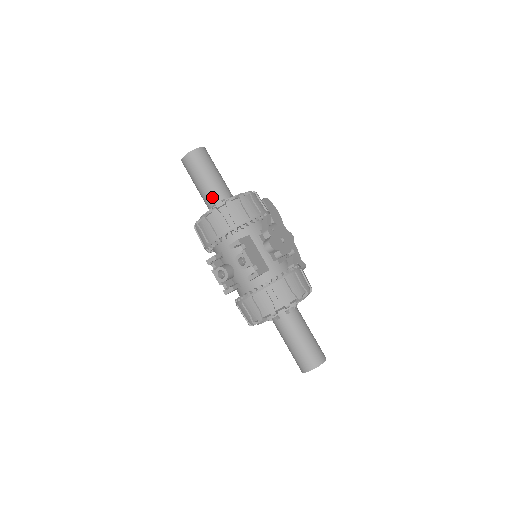
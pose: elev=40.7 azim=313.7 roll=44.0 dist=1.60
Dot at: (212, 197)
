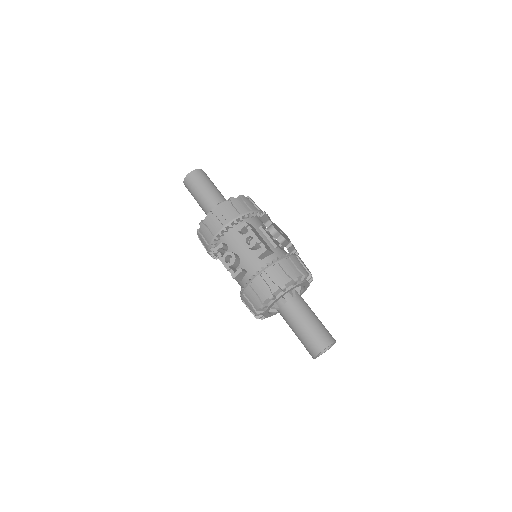
Dot at: (214, 204)
